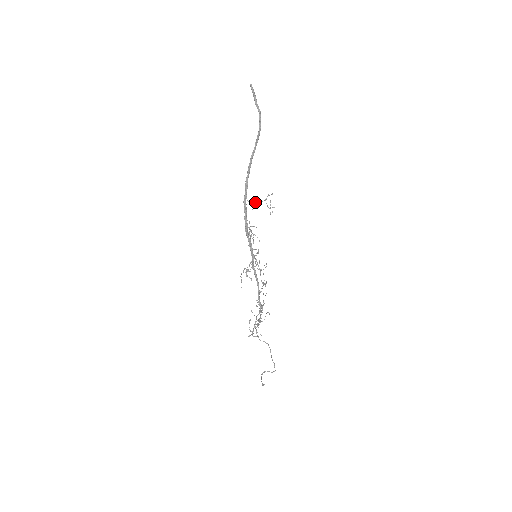
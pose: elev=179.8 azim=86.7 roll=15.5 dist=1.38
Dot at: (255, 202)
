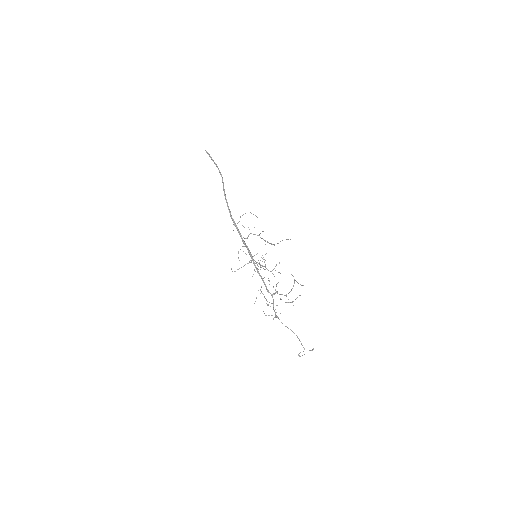
Dot at: occluded
